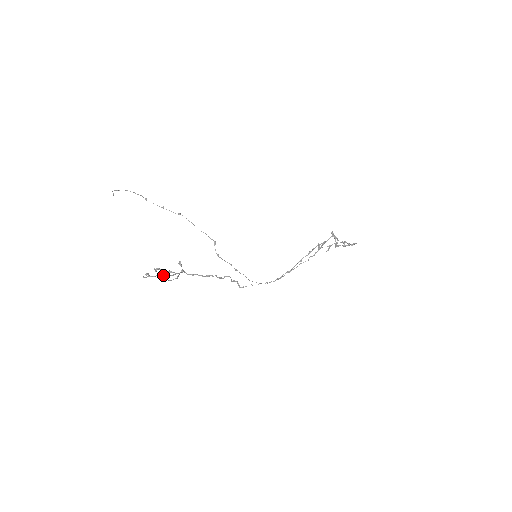
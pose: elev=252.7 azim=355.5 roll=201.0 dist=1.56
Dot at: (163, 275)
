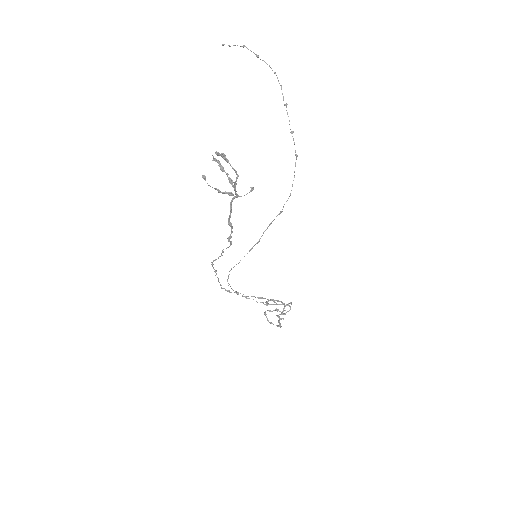
Dot at: occluded
